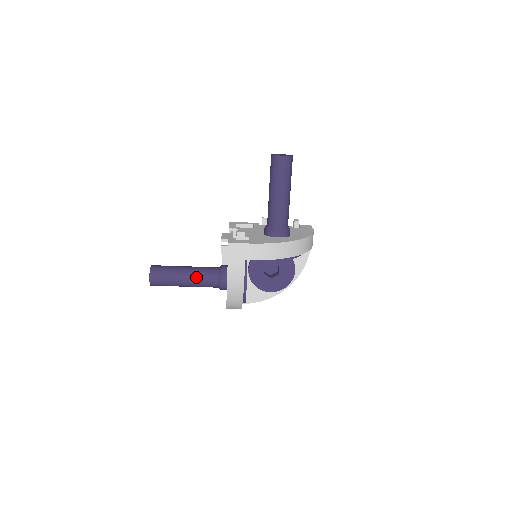
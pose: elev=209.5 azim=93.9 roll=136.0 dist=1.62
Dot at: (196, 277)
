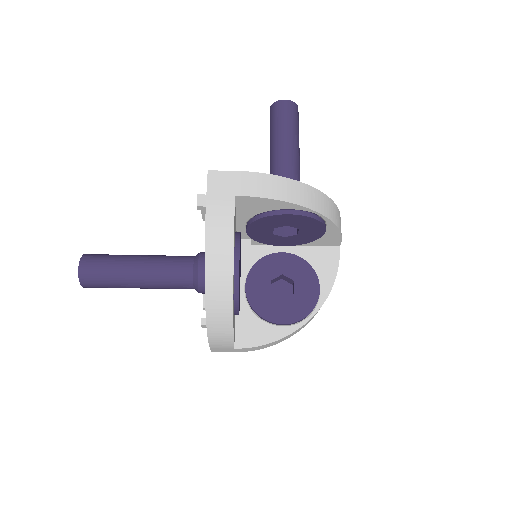
Dot at: (157, 262)
